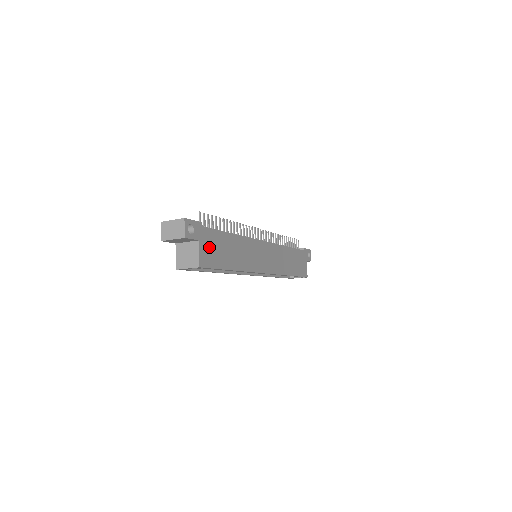
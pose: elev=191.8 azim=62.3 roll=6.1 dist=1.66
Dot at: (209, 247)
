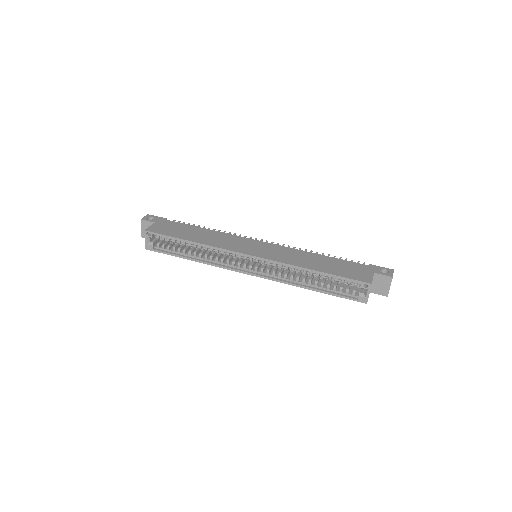
Dot at: (166, 227)
